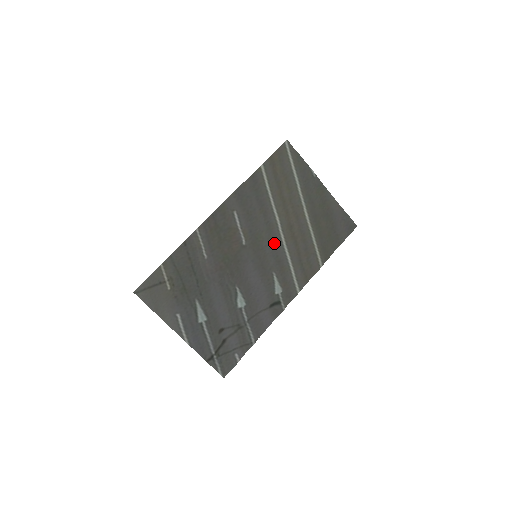
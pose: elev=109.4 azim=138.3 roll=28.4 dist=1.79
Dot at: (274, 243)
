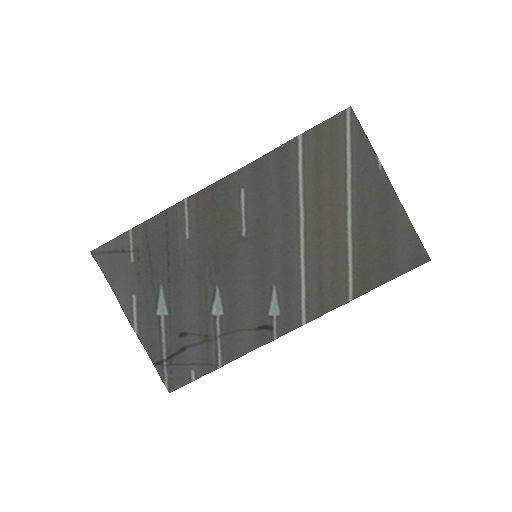
Dot at: (288, 246)
